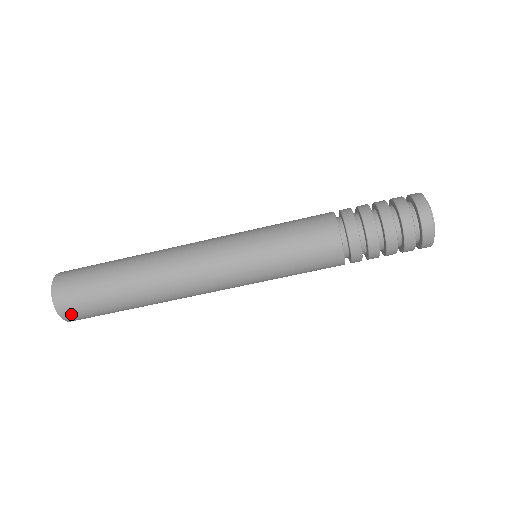
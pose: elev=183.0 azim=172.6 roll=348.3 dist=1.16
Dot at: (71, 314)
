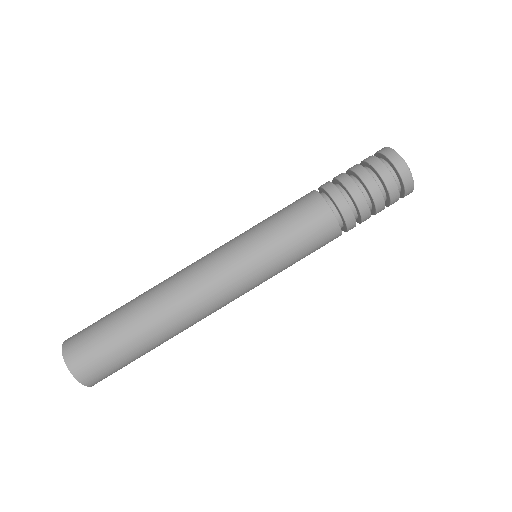
Dot at: (93, 378)
